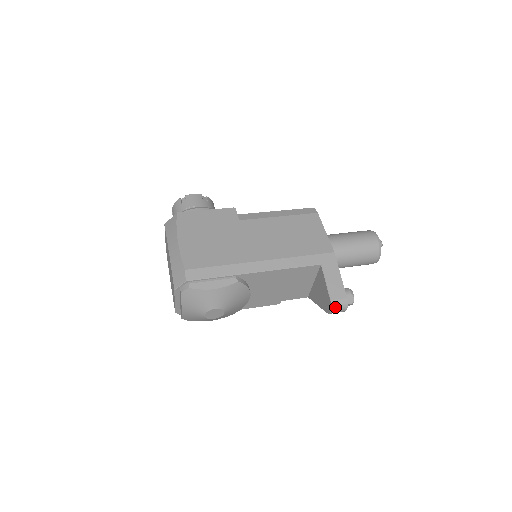
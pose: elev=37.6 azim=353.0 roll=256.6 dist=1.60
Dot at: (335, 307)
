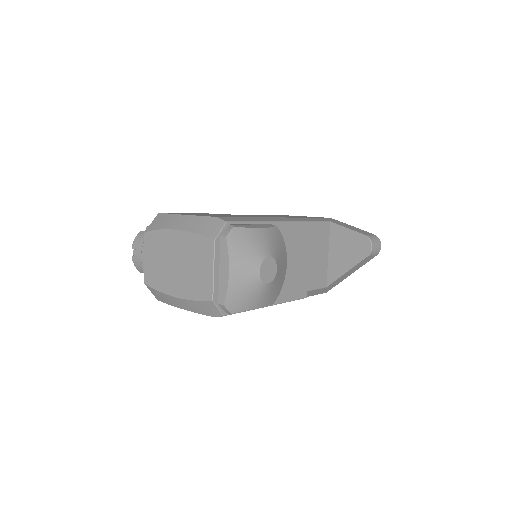
Dot at: (373, 241)
